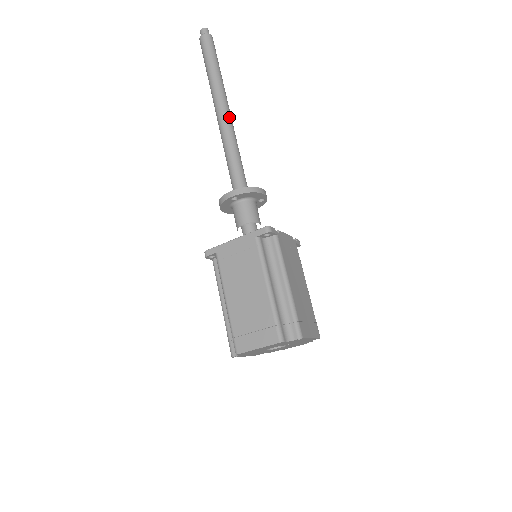
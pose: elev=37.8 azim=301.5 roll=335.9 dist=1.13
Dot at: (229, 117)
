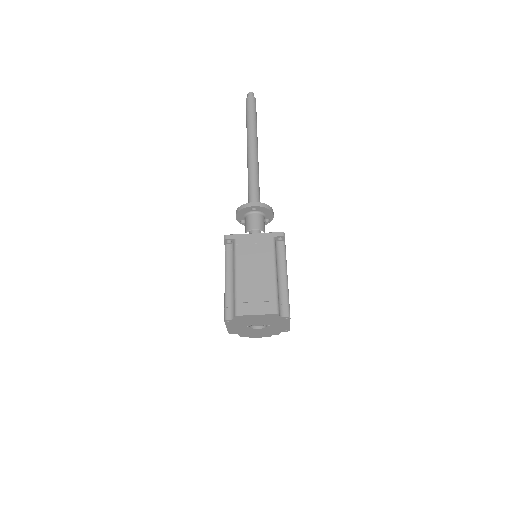
Dot at: occluded
